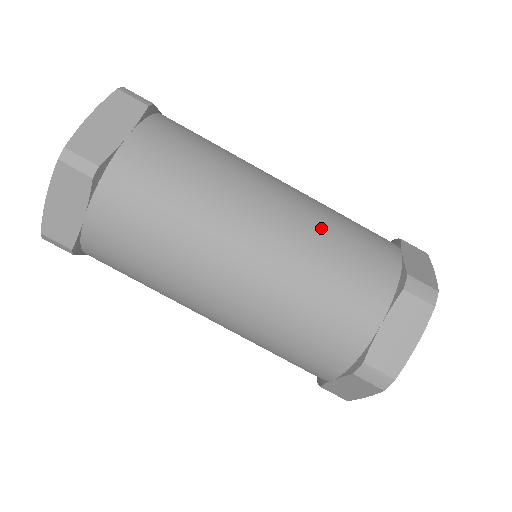
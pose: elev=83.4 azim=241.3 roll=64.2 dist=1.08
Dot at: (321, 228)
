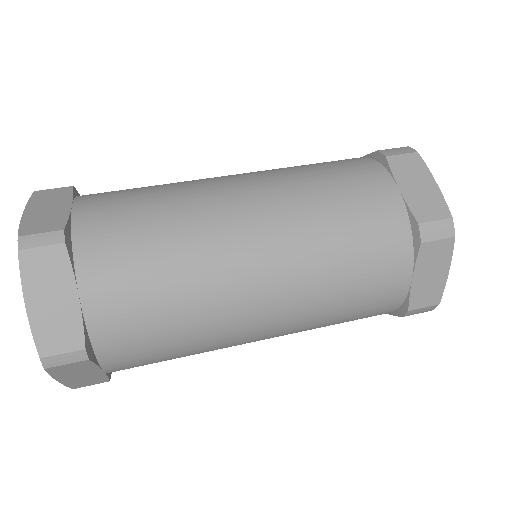
Dot at: (287, 170)
